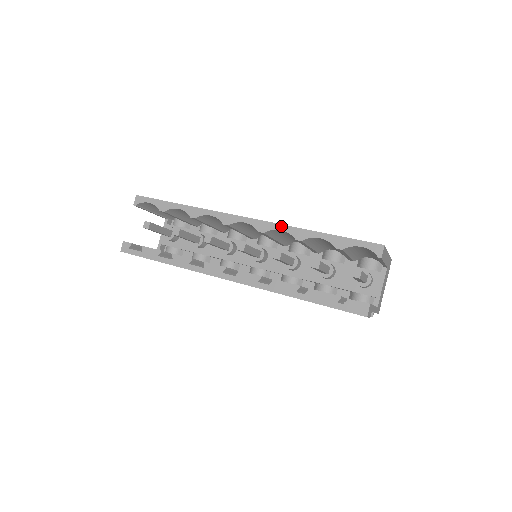
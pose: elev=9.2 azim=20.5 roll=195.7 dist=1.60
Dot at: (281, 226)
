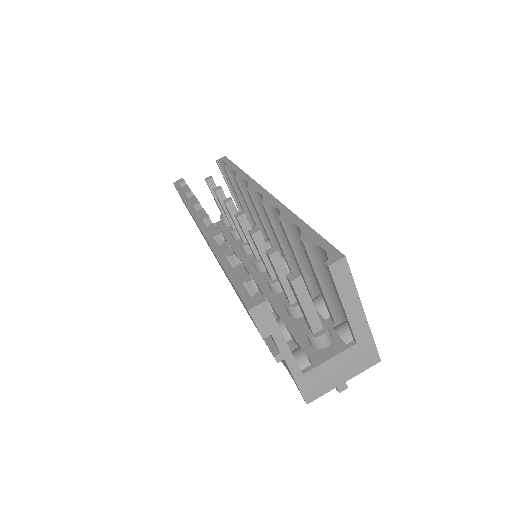
Dot at: (281, 205)
